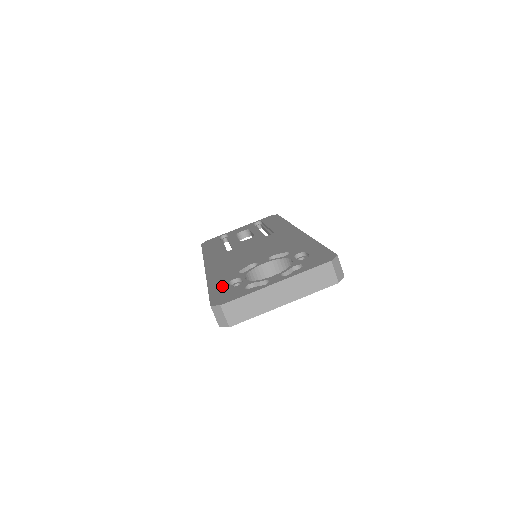
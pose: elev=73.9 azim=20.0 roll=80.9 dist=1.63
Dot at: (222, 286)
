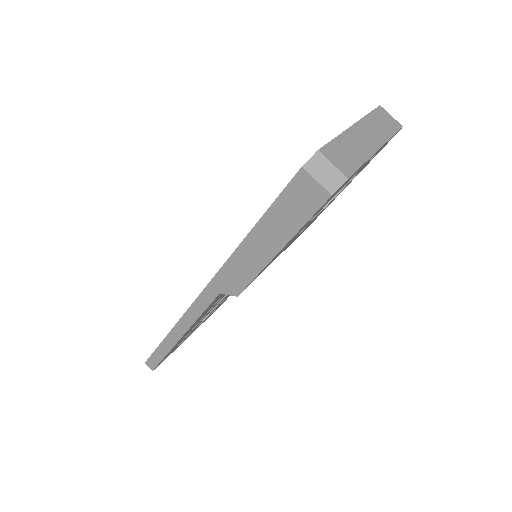
Dot at: occluded
